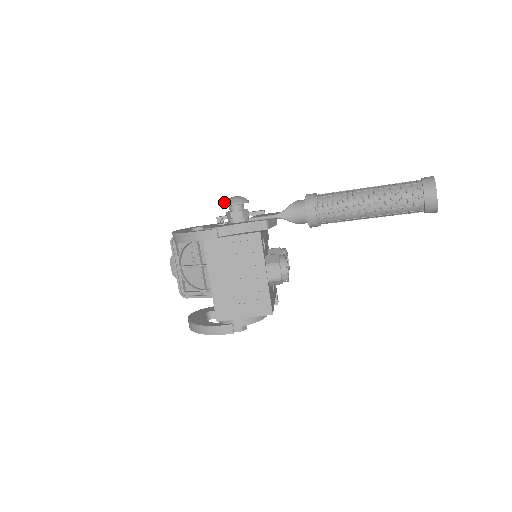
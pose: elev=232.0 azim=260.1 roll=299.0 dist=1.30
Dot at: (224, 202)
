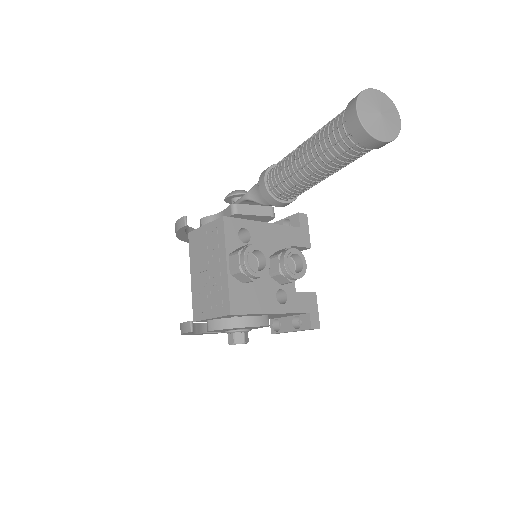
Dot at: occluded
